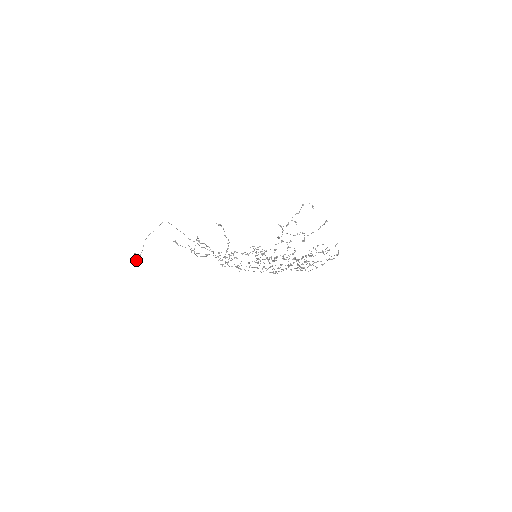
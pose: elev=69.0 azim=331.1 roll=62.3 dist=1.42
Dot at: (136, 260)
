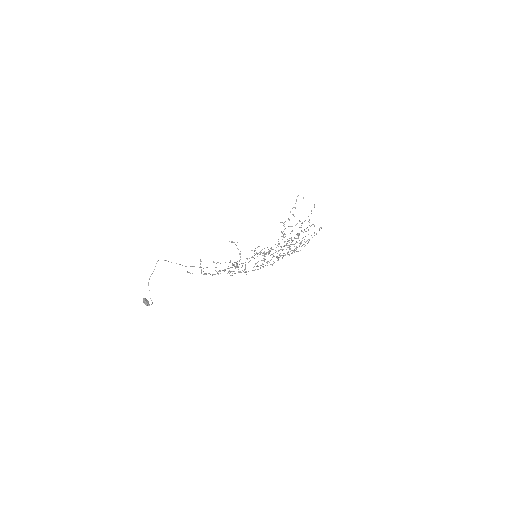
Dot at: (148, 303)
